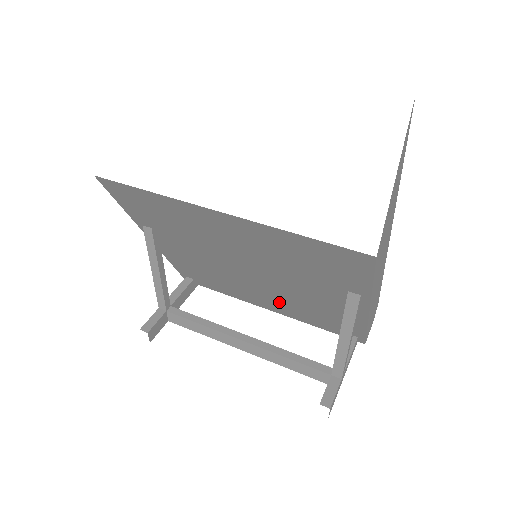
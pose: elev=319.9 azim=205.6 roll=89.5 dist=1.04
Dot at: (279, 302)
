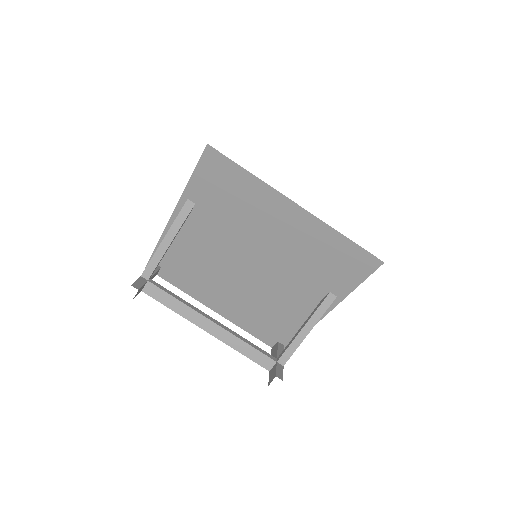
Dot at: (241, 302)
